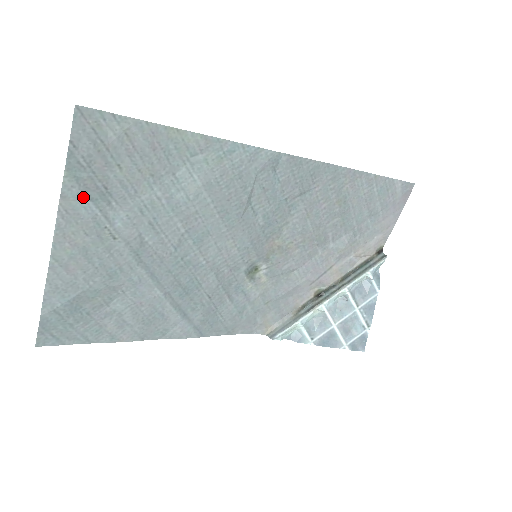
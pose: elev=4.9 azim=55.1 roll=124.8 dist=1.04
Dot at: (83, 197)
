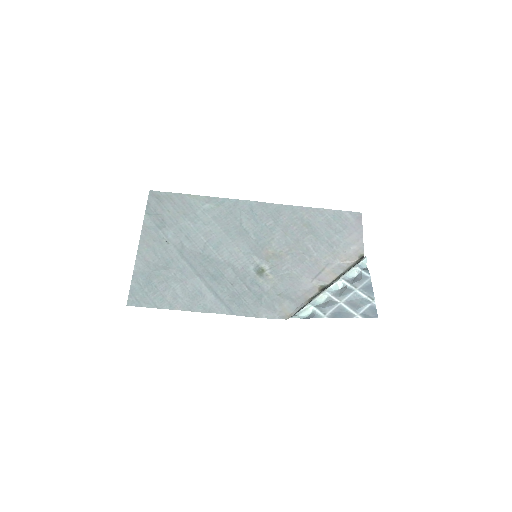
Dot at: (153, 224)
